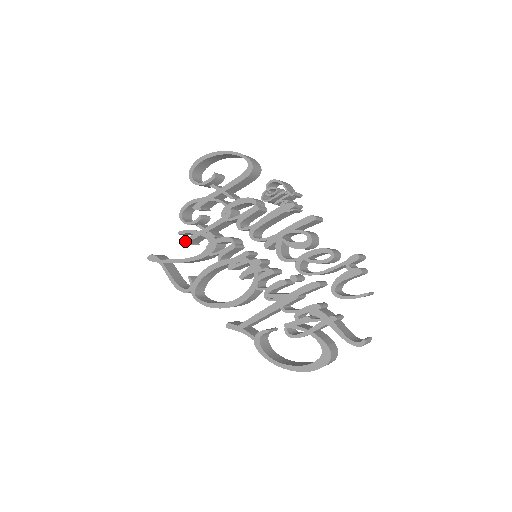
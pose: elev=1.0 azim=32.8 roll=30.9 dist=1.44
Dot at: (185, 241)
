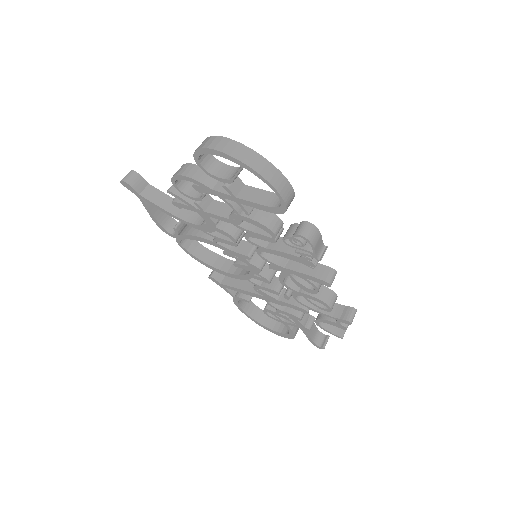
Dot at: (175, 204)
